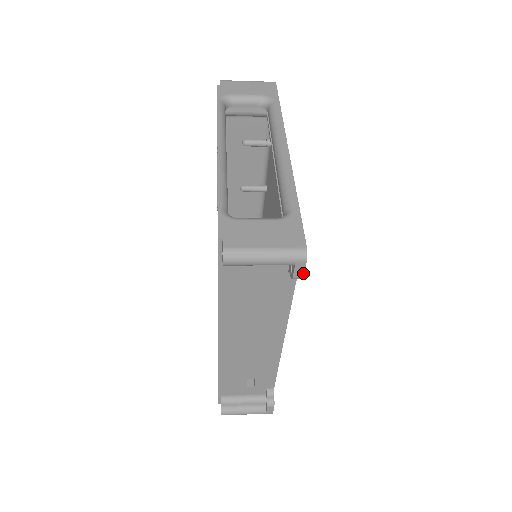
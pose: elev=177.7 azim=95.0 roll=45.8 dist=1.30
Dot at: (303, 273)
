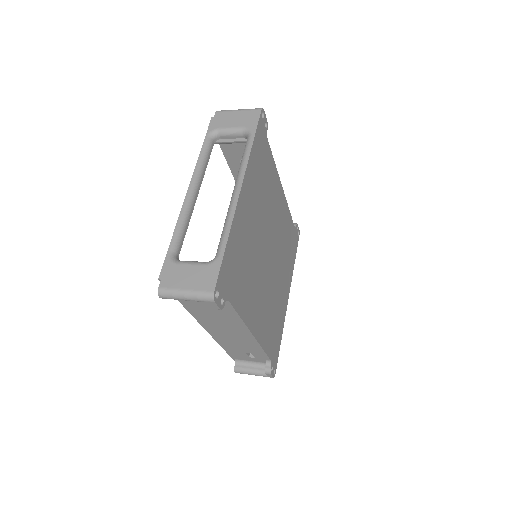
Dot at: (218, 307)
